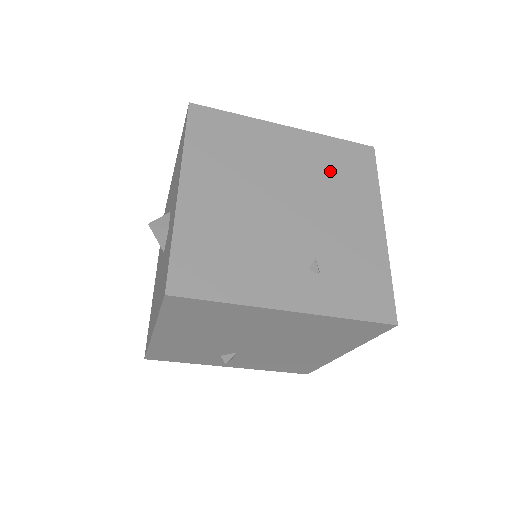
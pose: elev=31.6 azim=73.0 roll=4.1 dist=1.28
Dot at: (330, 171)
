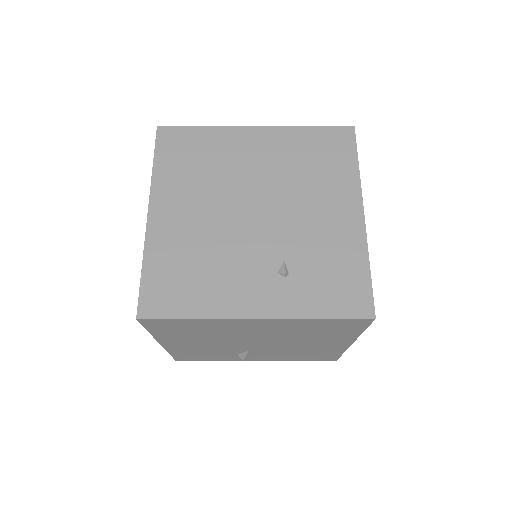
Dot at: (302, 164)
